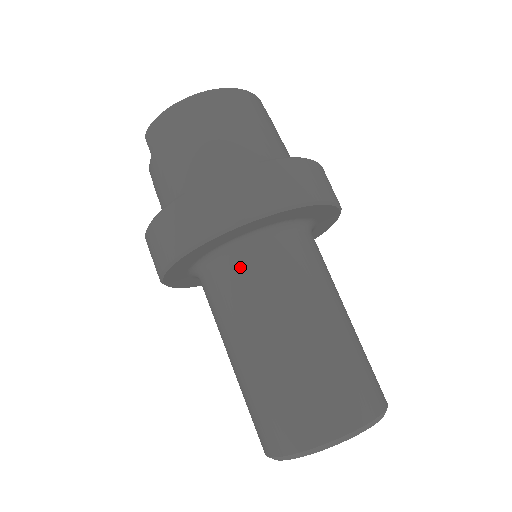
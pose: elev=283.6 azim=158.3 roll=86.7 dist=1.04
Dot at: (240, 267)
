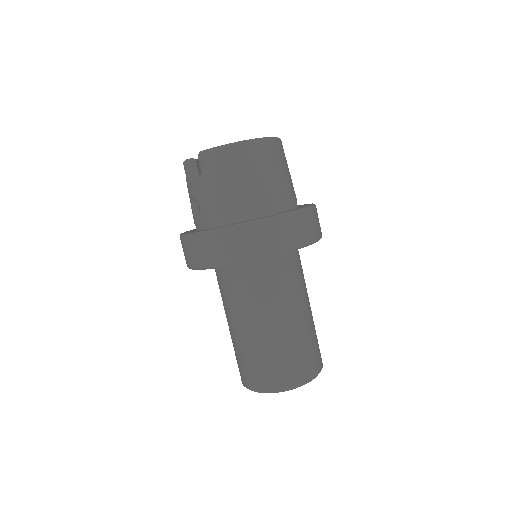
Dot at: (263, 274)
